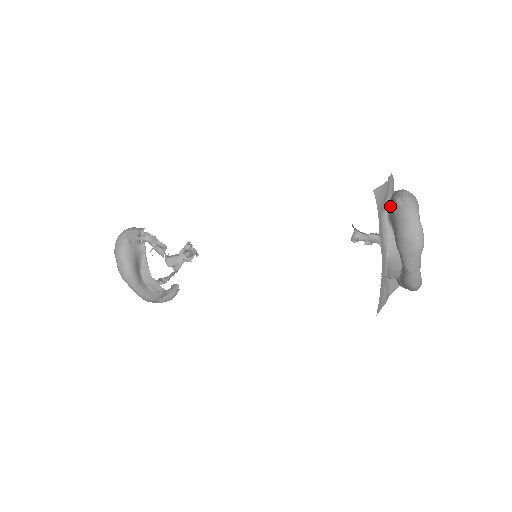
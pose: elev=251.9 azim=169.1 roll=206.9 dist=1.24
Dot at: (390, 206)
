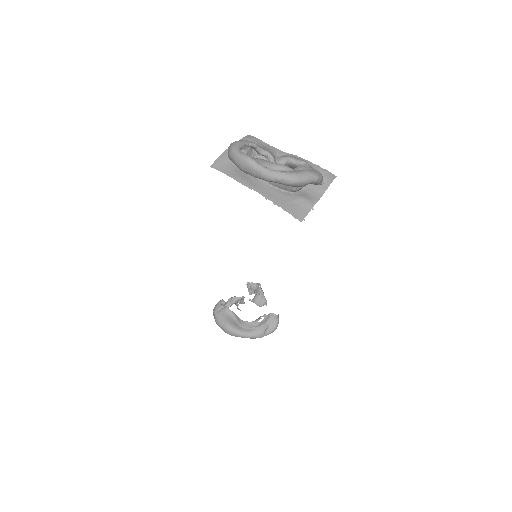
Dot at: occluded
